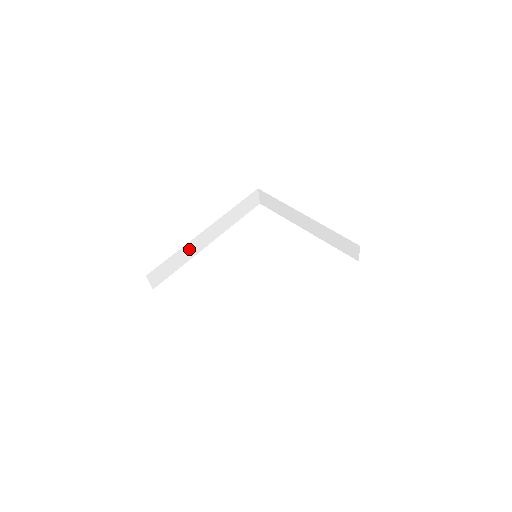
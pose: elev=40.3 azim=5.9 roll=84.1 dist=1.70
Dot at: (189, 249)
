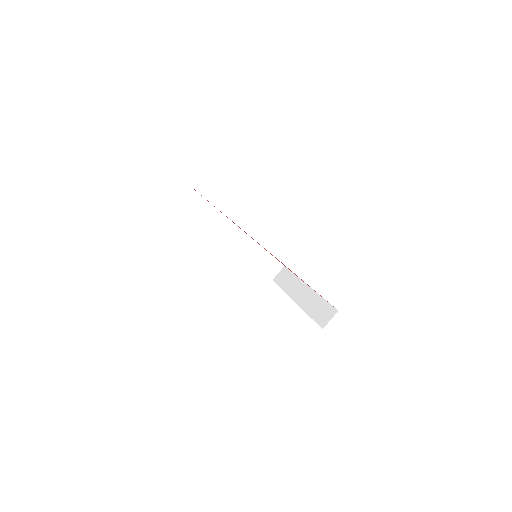
Dot at: (217, 219)
